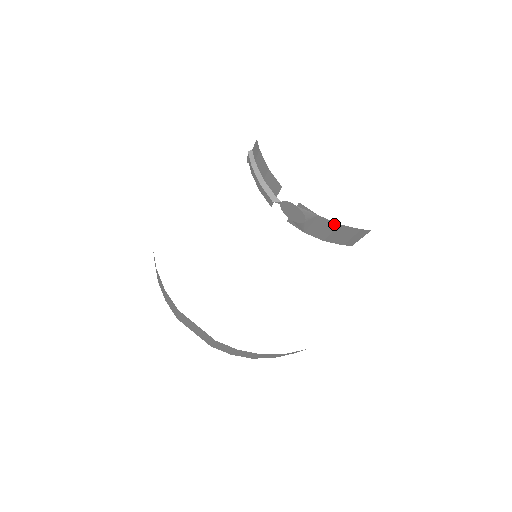
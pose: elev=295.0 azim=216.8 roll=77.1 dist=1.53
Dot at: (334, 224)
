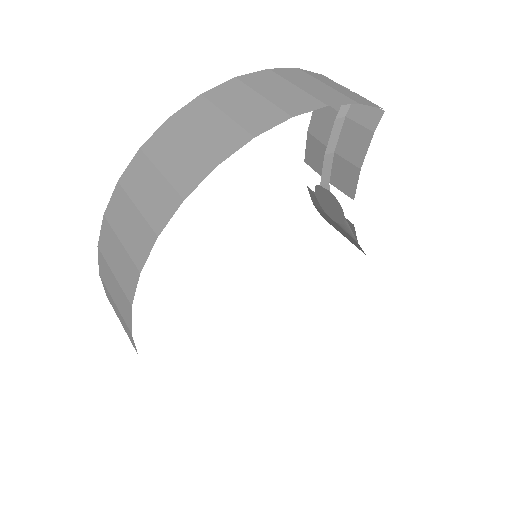
Dot at: (361, 249)
